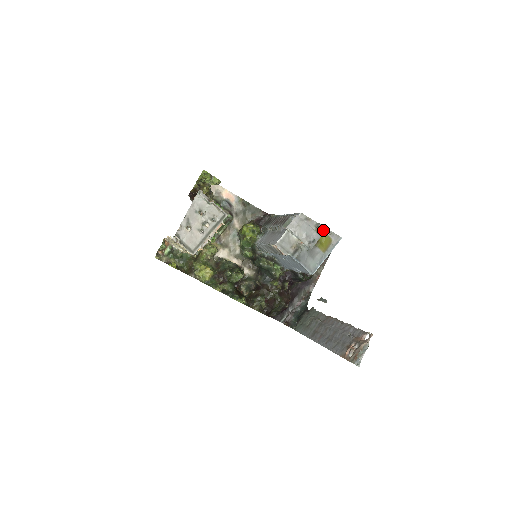
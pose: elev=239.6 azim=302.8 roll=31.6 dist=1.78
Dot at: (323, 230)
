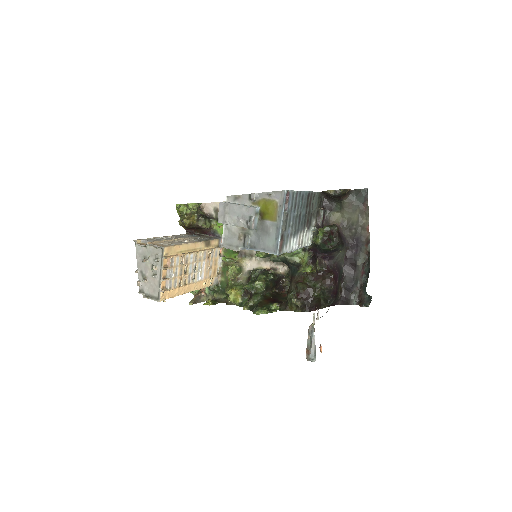
Dot at: (260, 197)
